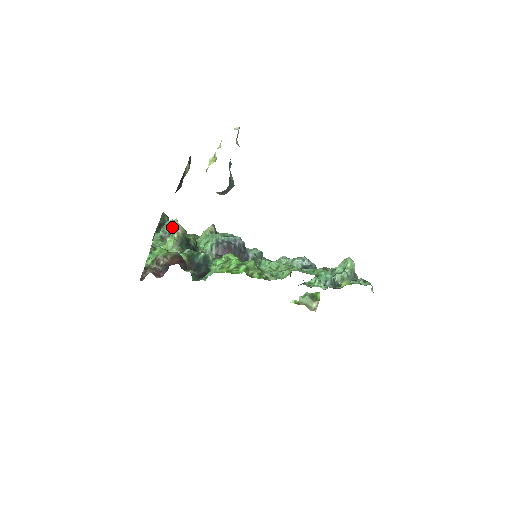
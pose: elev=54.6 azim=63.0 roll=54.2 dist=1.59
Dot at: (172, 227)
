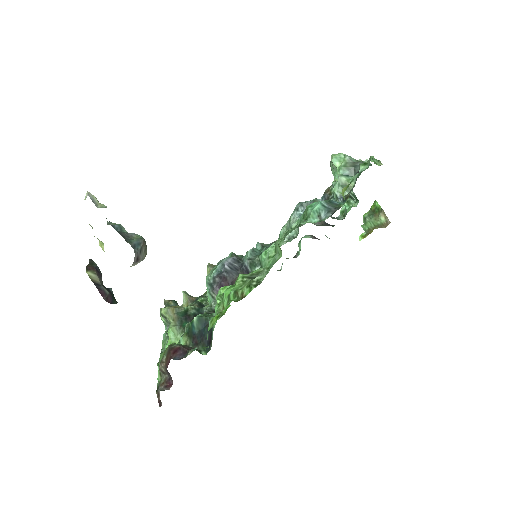
Dot at: (164, 316)
